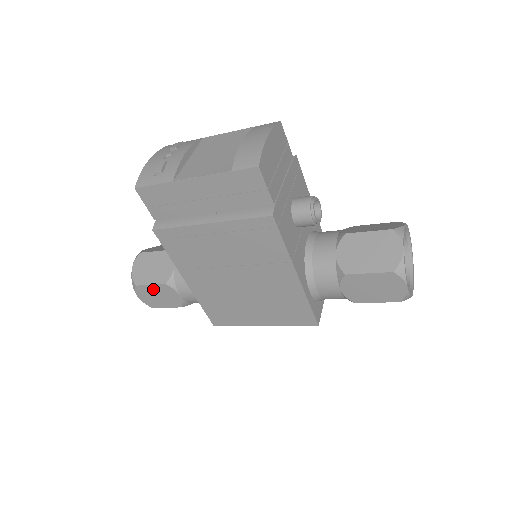
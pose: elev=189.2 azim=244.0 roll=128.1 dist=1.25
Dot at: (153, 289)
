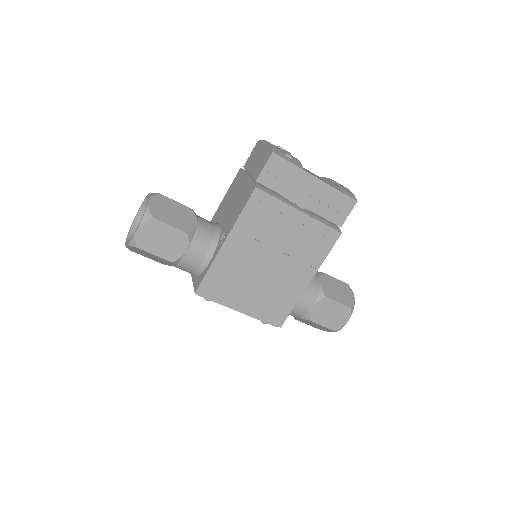
Dot at: (167, 231)
